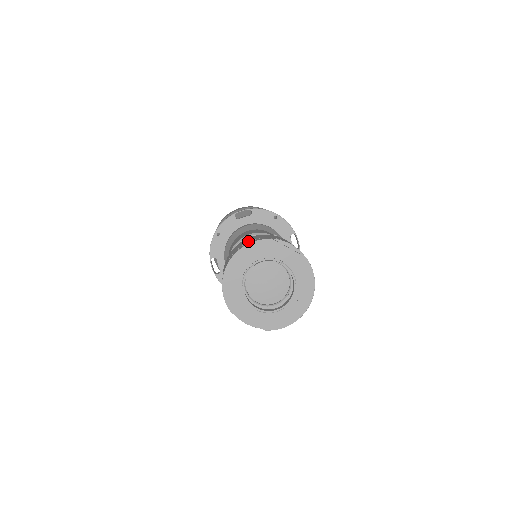
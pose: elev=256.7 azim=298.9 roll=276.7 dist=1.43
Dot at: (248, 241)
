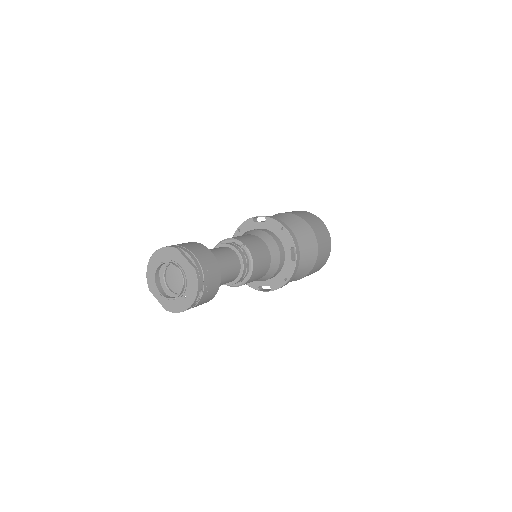
Dot at: occluded
